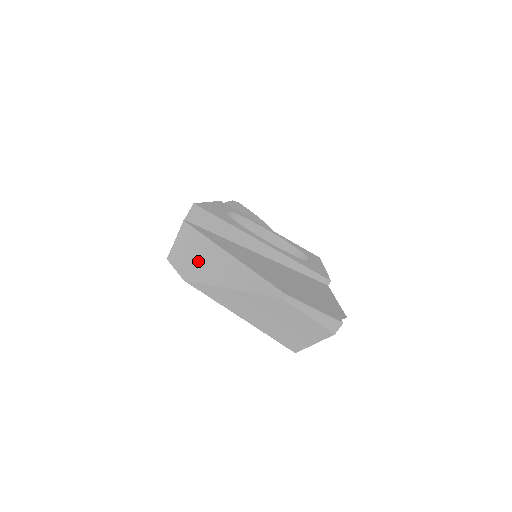
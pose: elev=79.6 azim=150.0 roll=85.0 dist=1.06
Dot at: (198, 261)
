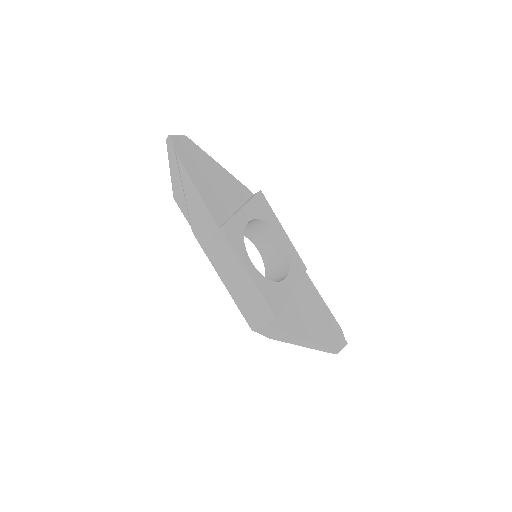
Dot at: (284, 338)
